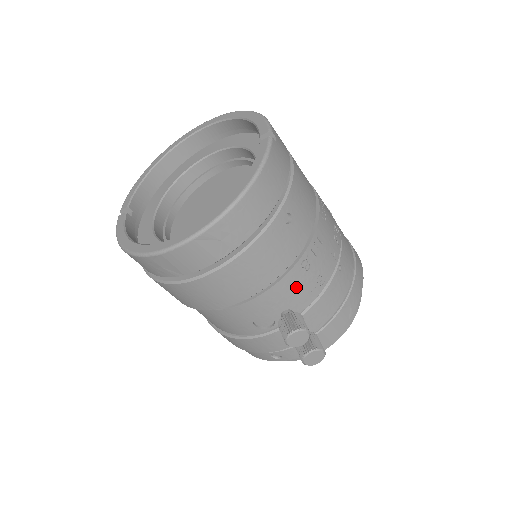
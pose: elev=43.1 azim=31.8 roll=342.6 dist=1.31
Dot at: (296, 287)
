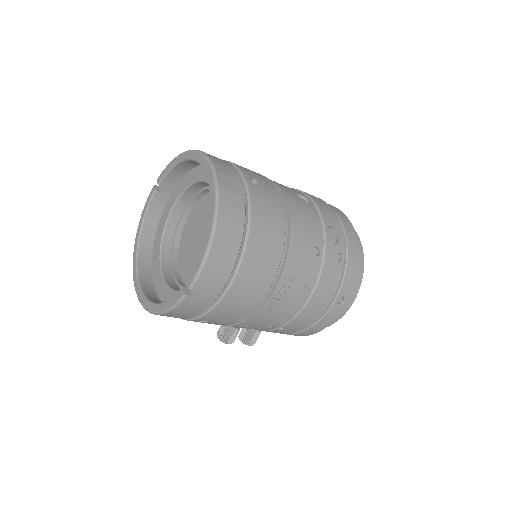
Dot at: occluded
